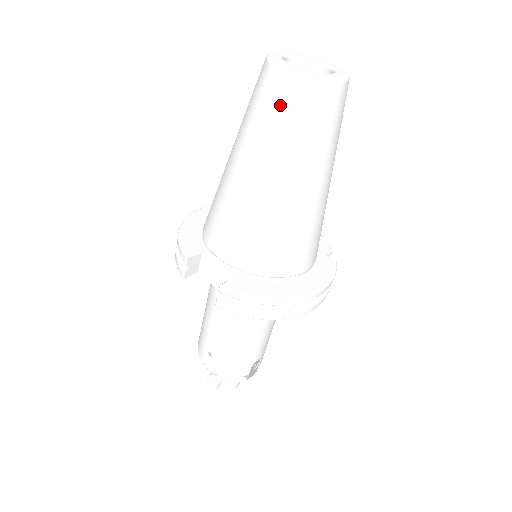
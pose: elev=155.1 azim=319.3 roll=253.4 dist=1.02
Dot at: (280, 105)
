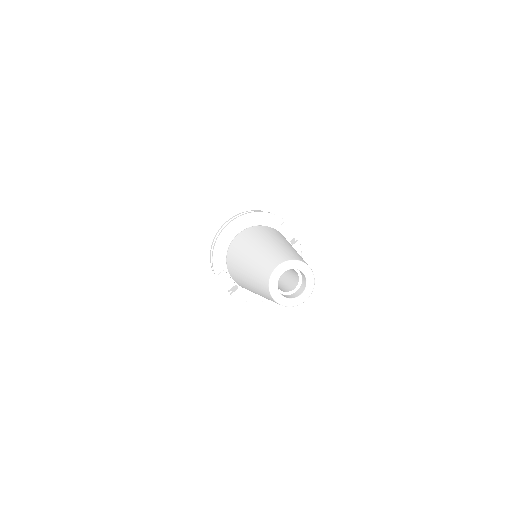
Dot at: occluded
